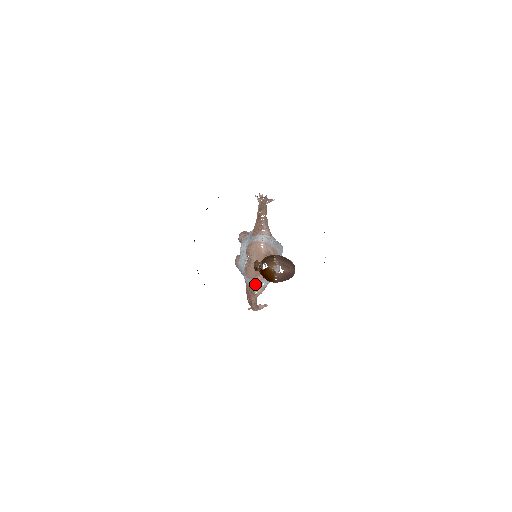
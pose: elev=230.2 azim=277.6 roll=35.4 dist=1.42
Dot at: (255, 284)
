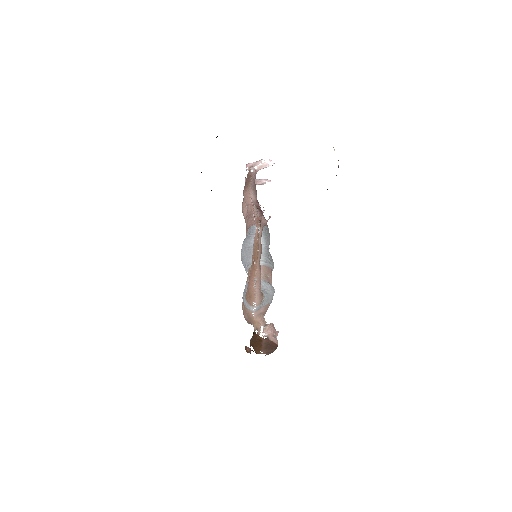
Dot at: occluded
